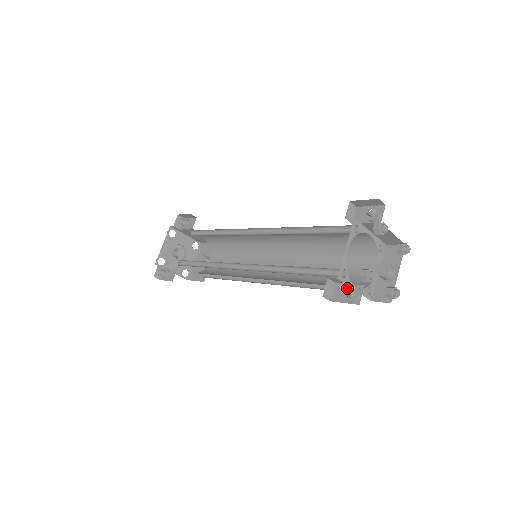
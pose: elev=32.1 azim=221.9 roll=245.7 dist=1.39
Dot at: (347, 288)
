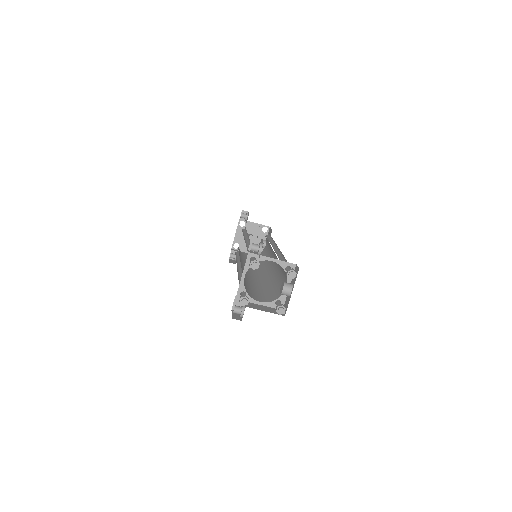
Dot at: (241, 306)
